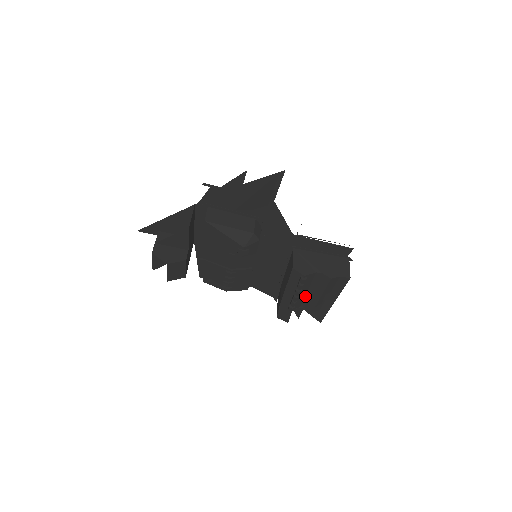
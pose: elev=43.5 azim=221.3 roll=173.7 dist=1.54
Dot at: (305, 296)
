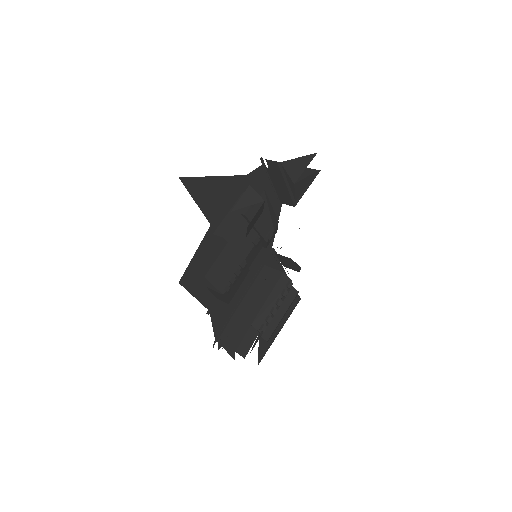
Dot at: occluded
